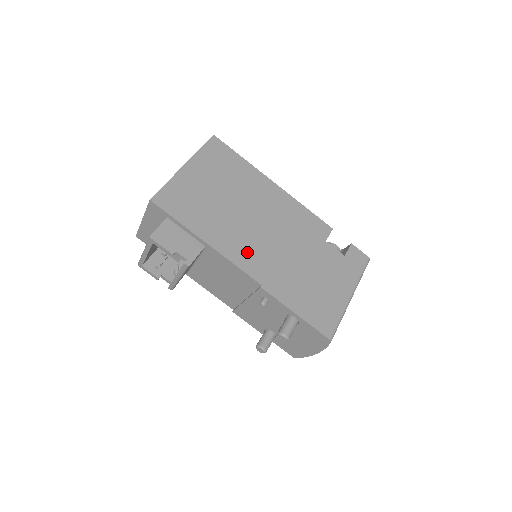
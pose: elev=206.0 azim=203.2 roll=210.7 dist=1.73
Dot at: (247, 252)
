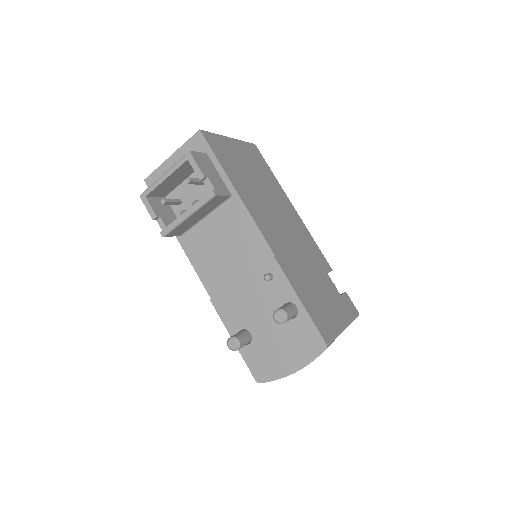
Dot at: (267, 225)
